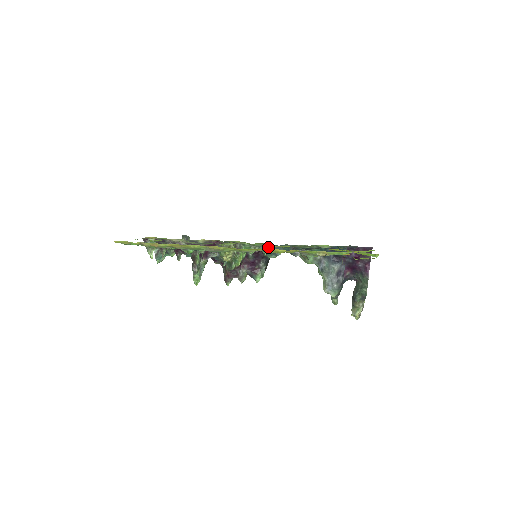
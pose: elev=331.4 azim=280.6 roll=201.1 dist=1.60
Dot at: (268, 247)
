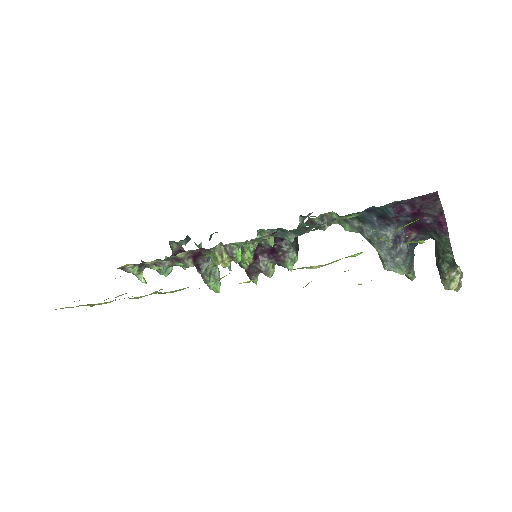
Dot at: occluded
